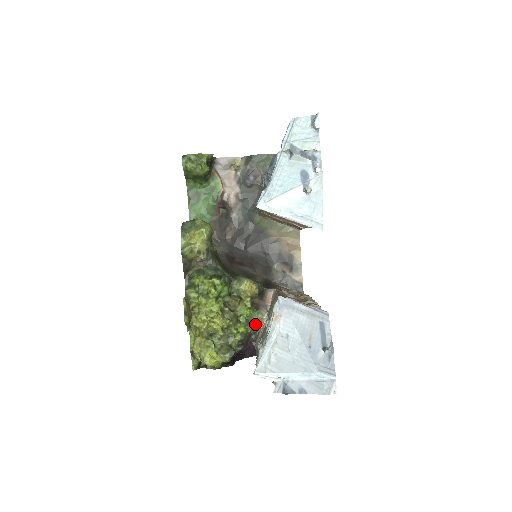
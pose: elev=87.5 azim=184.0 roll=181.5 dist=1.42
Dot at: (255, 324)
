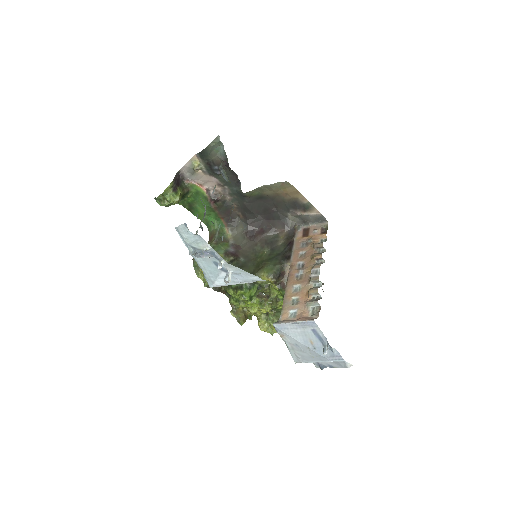
Dot at: occluded
